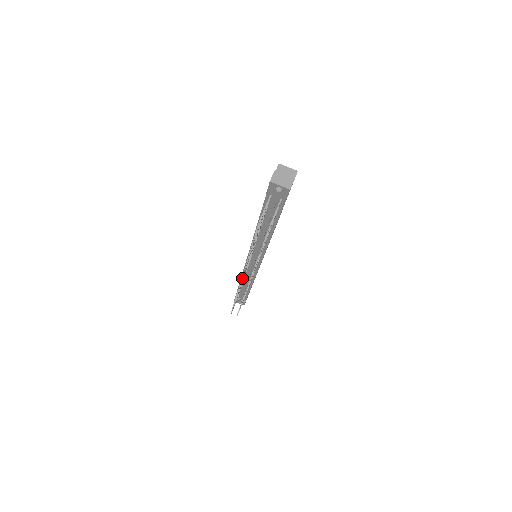
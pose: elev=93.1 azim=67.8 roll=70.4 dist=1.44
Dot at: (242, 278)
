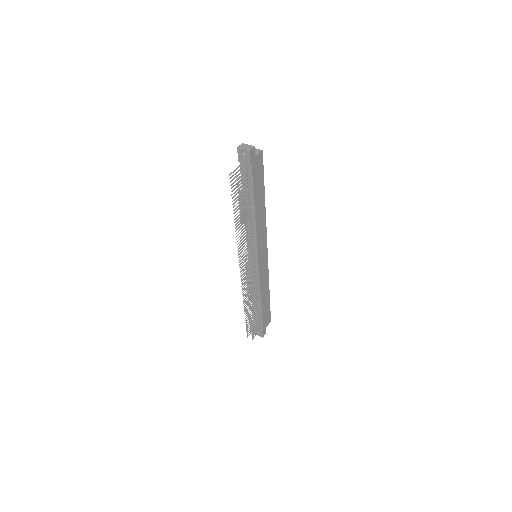
Dot at: (240, 266)
